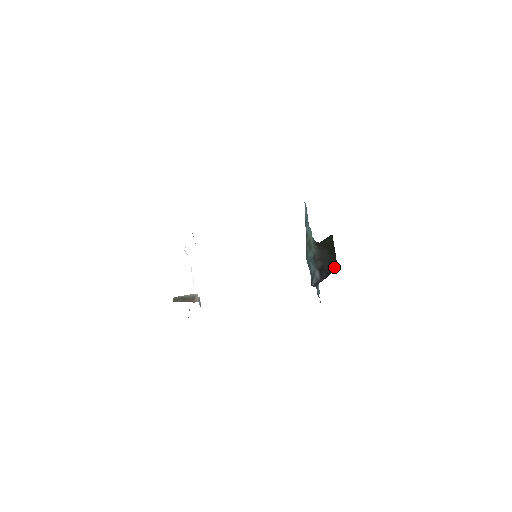
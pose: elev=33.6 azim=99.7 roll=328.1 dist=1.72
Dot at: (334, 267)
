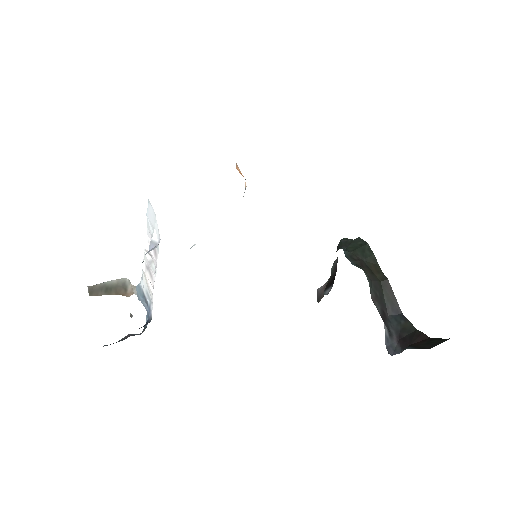
Dot at: (401, 318)
